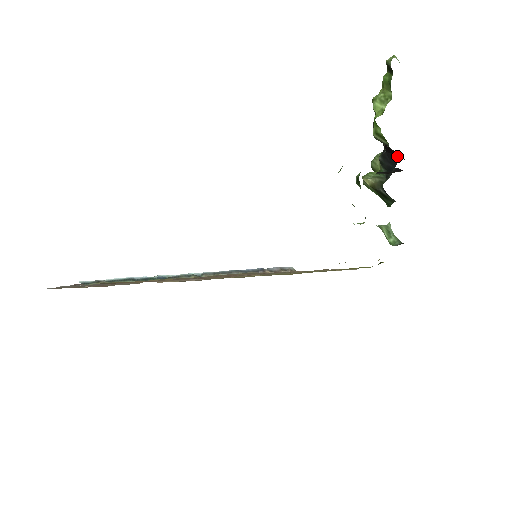
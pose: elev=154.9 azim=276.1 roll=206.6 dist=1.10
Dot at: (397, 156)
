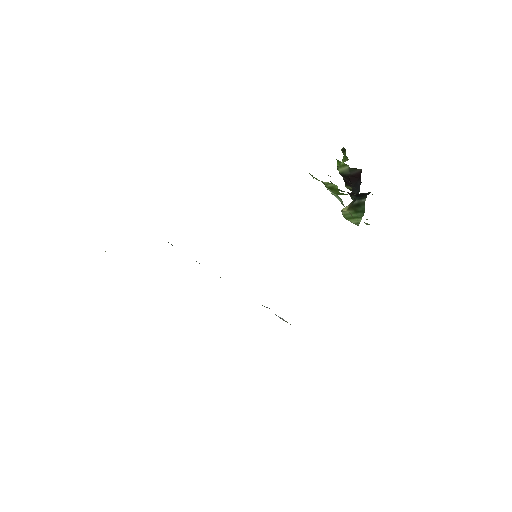
Dot at: (359, 178)
